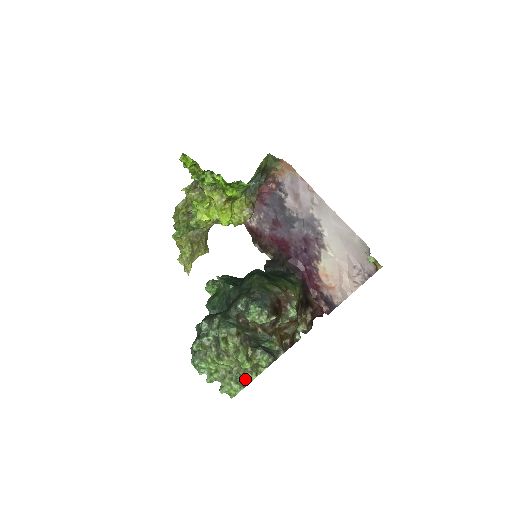
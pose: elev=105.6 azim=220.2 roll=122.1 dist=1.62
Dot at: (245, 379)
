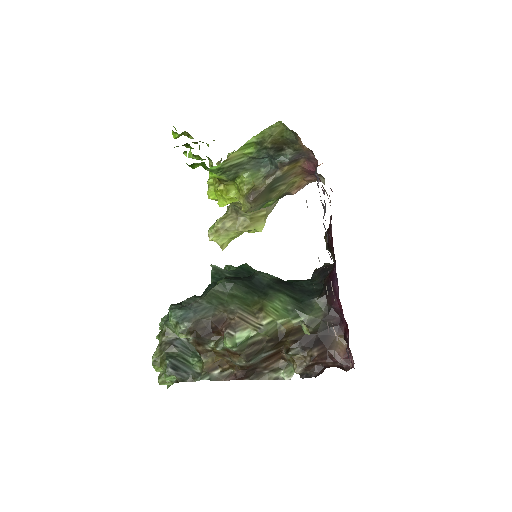
Dot at: occluded
